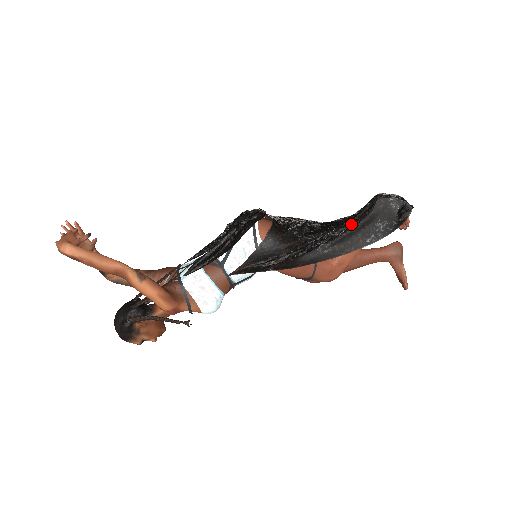
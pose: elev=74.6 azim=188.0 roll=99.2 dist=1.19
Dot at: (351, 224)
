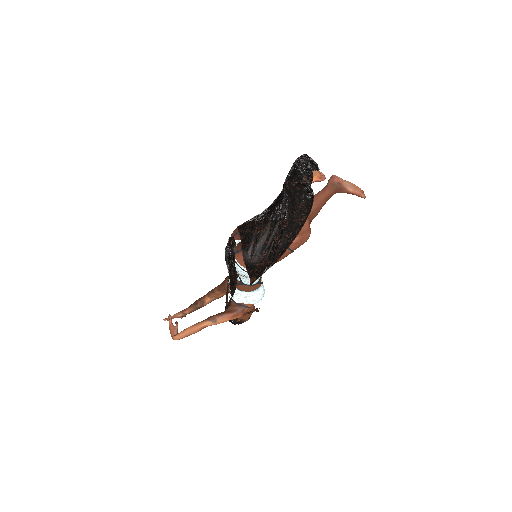
Dot at: (283, 222)
